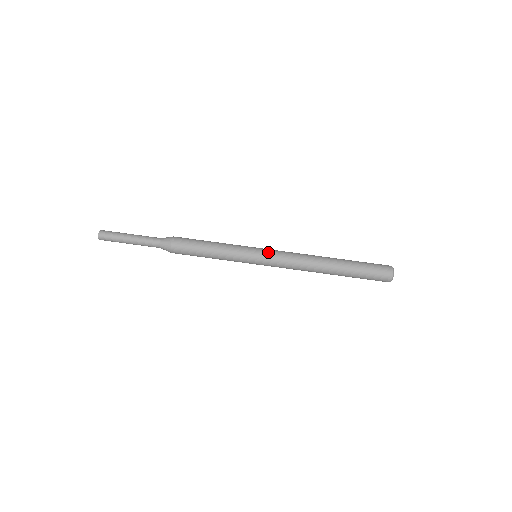
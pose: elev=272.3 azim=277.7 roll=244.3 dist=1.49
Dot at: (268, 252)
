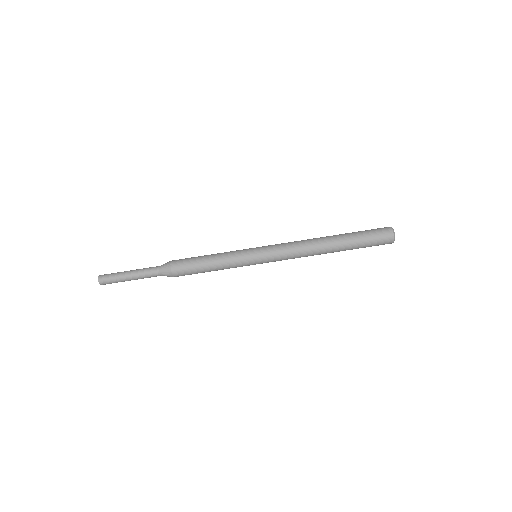
Dot at: (267, 253)
